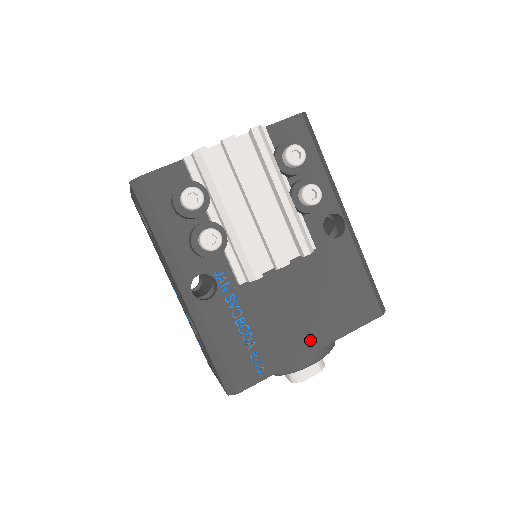
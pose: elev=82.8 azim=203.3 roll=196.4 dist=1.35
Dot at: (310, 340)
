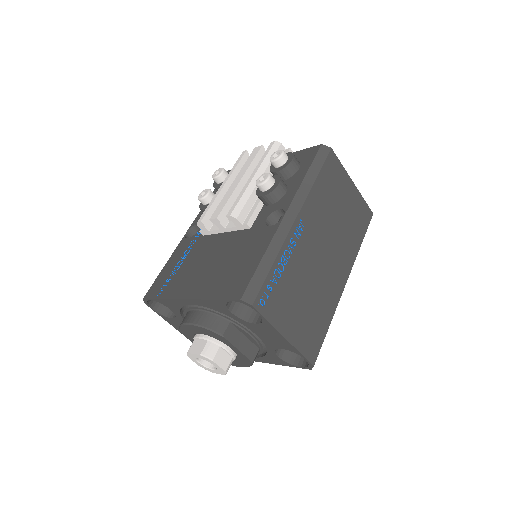
Dot at: (192, 289)
